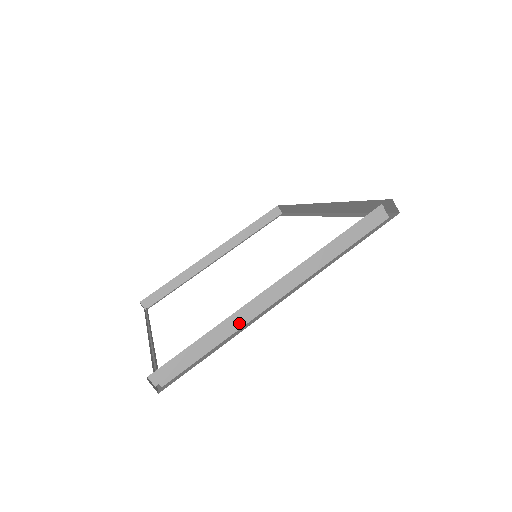
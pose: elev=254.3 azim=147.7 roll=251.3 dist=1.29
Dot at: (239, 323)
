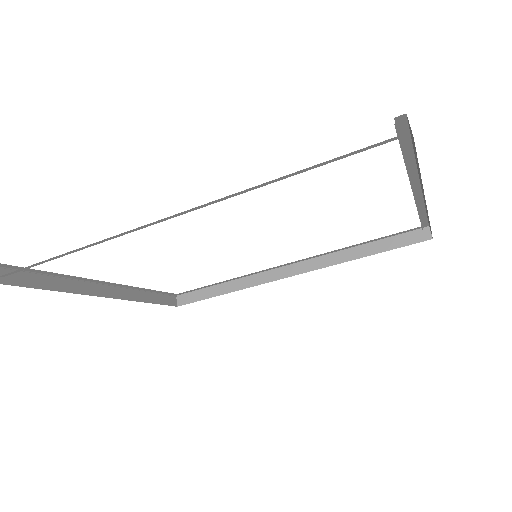
Dot at: occluded
